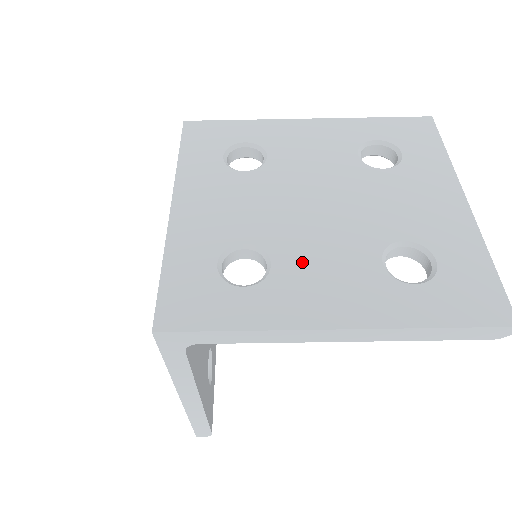
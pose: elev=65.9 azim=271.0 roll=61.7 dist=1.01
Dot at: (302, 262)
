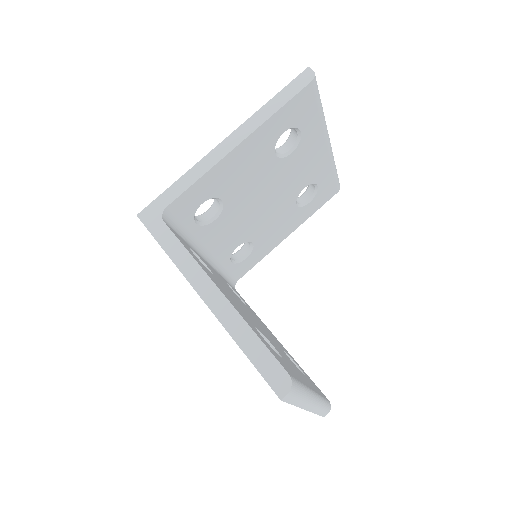
Dot at: occluded
